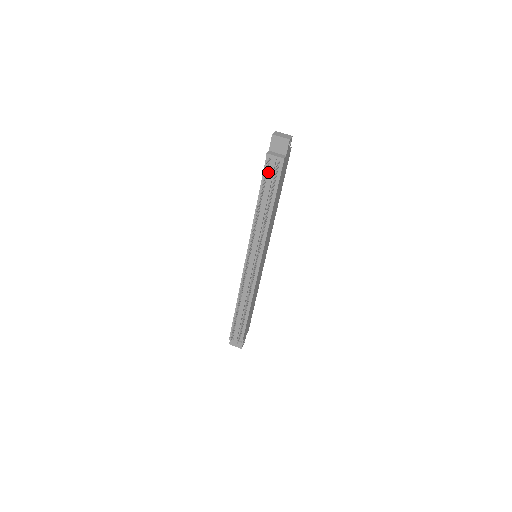
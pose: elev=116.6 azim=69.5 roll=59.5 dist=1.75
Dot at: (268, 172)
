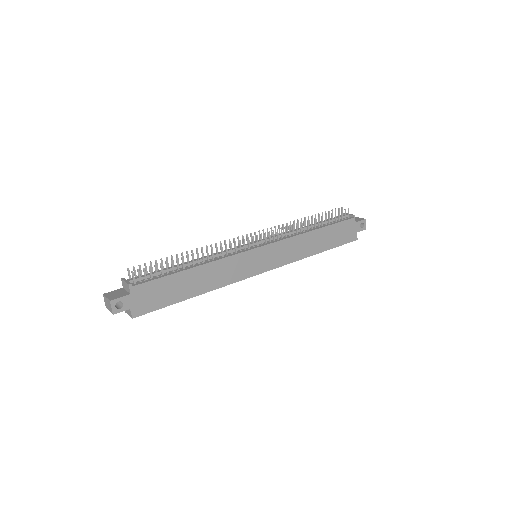
Dot at: occluded
